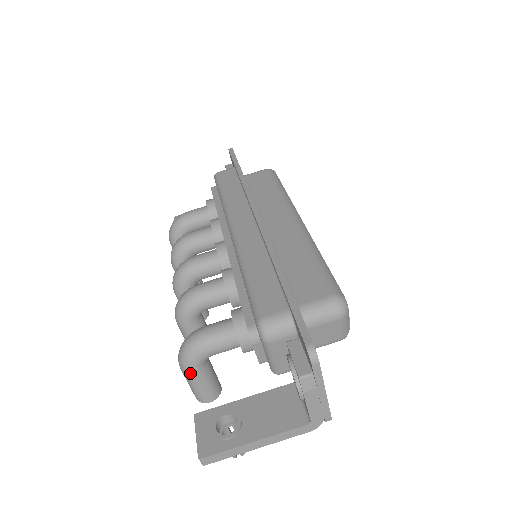
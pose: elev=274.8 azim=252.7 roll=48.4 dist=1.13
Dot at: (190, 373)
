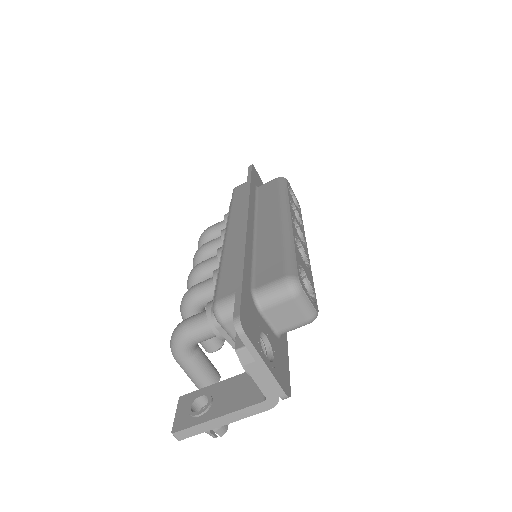
Dot at: (180, 361)
